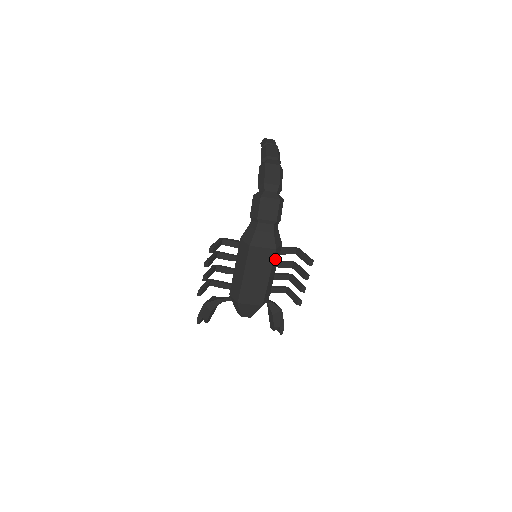
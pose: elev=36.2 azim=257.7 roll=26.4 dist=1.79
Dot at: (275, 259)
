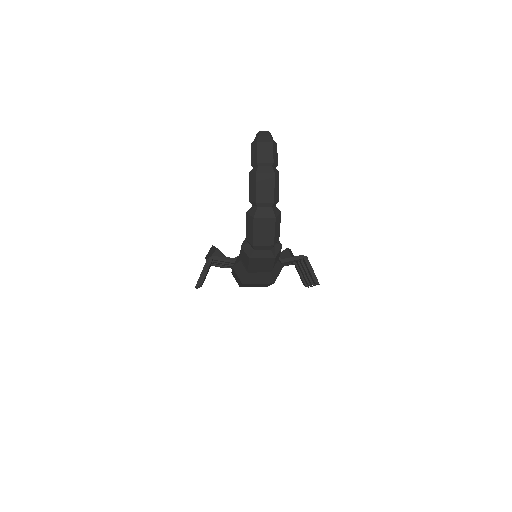
Dot at: occluded
